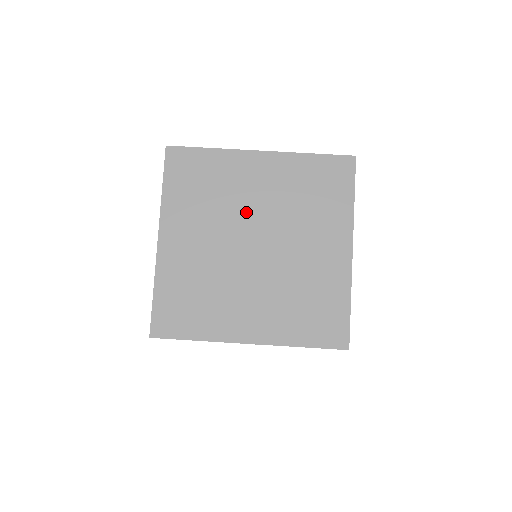
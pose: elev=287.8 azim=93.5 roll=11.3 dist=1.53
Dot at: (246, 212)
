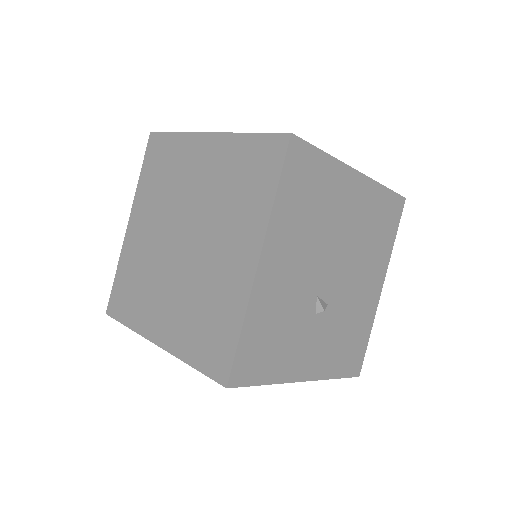
Dot at: (184, 202)
